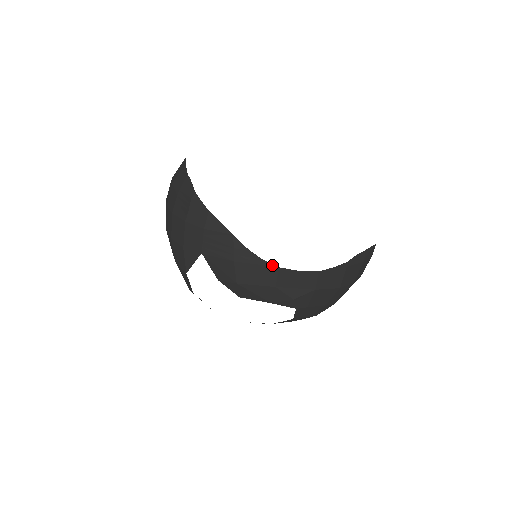
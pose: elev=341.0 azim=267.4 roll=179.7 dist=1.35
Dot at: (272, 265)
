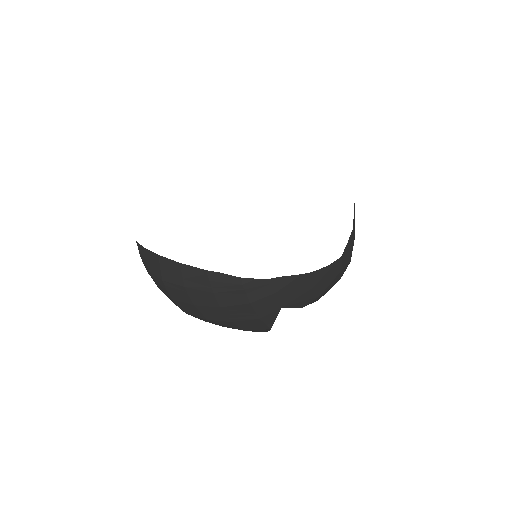
Dot at: (337, 261)
